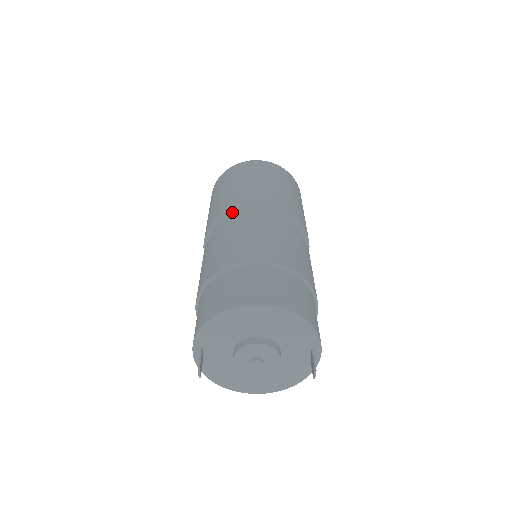
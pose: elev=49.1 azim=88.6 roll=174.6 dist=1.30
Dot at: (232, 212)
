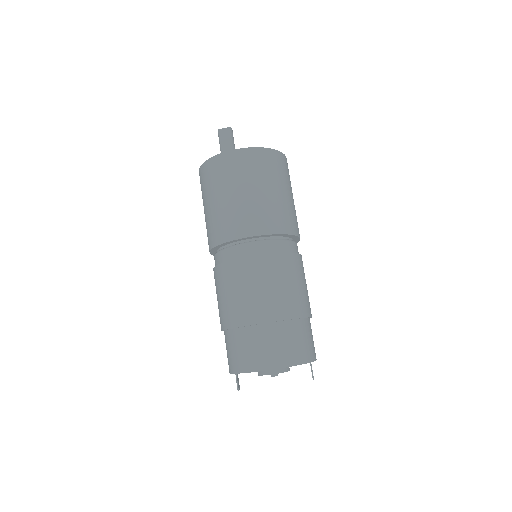
Dot at: (228, 243)
